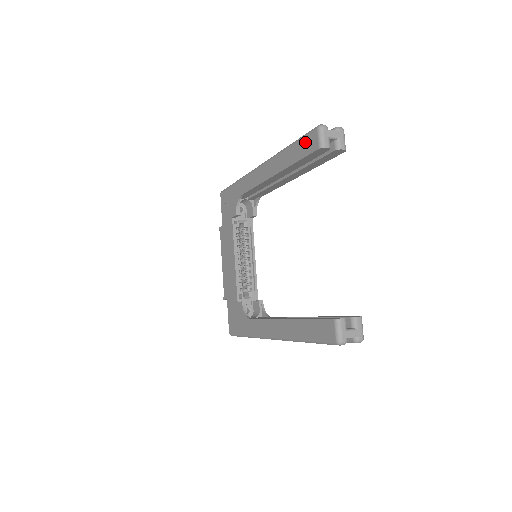
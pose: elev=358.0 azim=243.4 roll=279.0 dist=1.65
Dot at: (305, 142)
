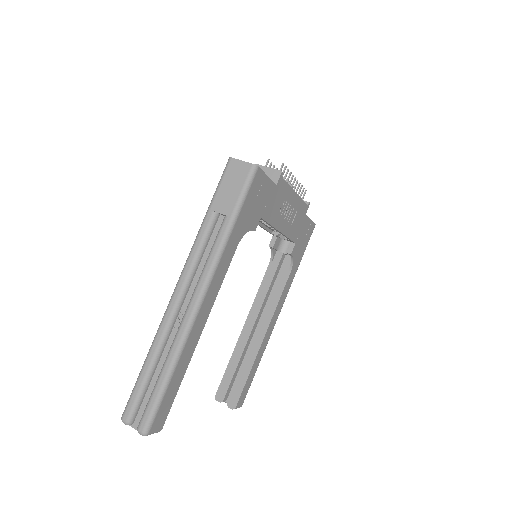
Dot at: occluded
